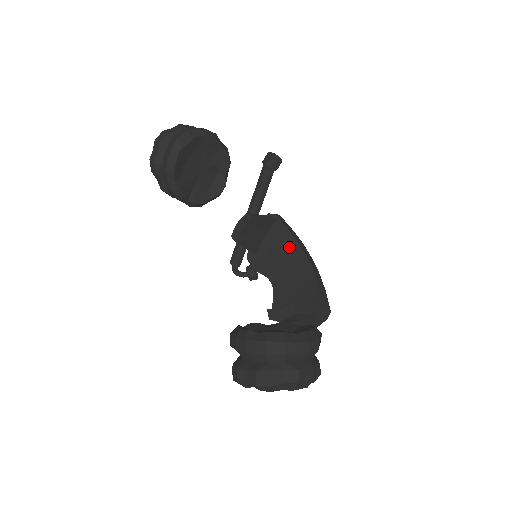
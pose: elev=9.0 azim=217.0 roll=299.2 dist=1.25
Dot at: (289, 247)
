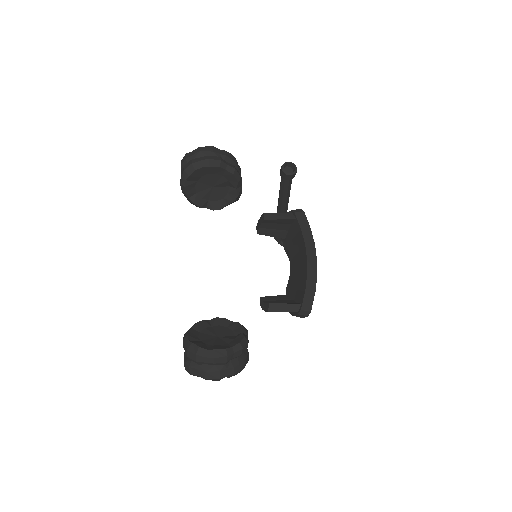
Dot at: (301, 245)
